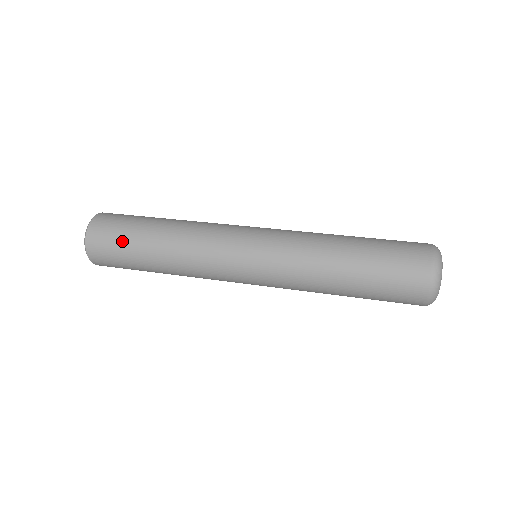
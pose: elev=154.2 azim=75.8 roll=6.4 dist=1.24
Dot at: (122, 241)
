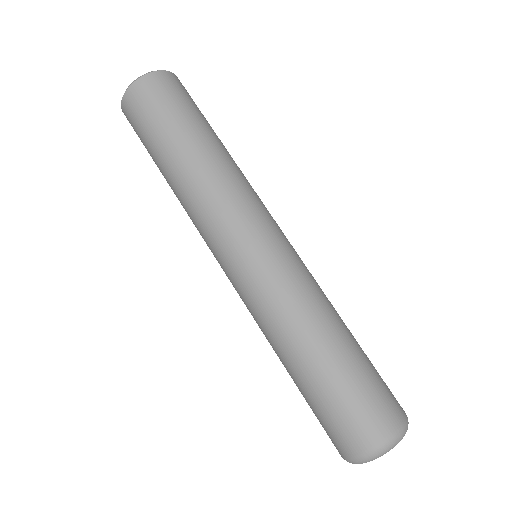
Dot at: occluded
